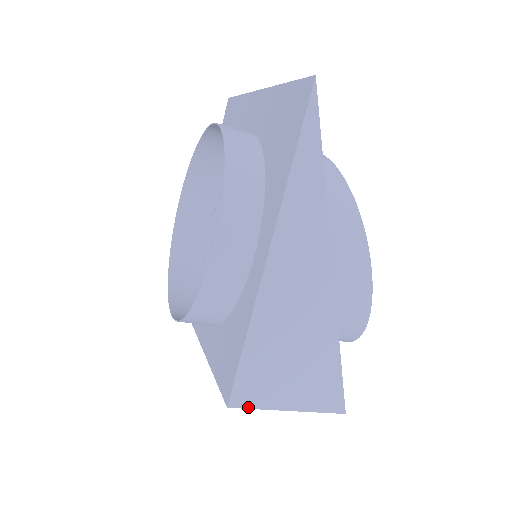
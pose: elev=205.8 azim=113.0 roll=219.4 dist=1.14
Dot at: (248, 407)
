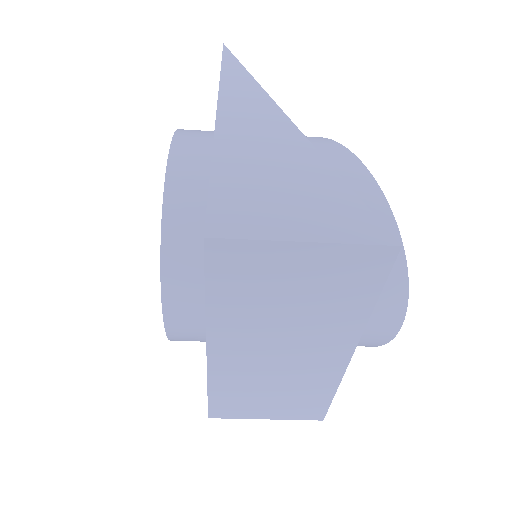
Dot at: (236, 237)
